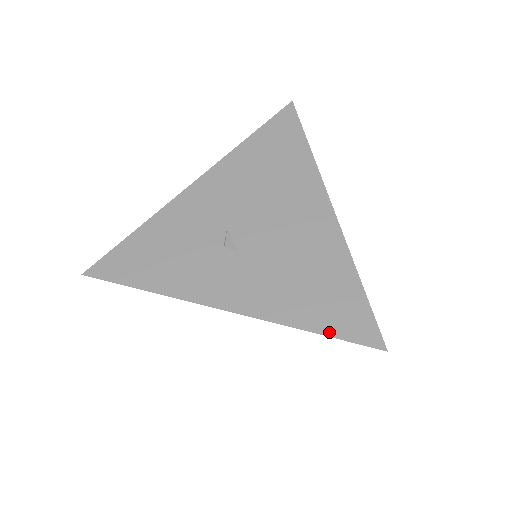
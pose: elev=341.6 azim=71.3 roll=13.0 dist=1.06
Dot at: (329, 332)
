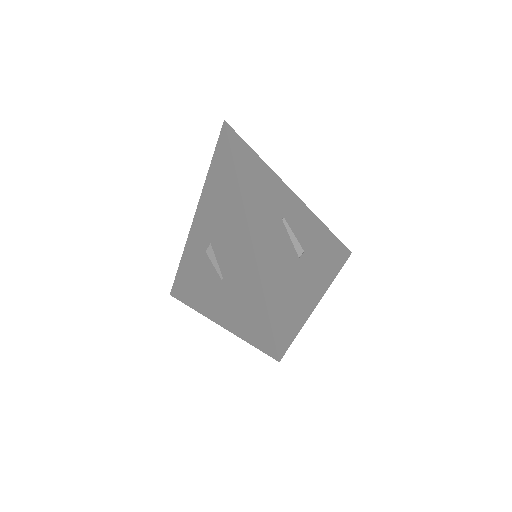
Dot at: occluded
